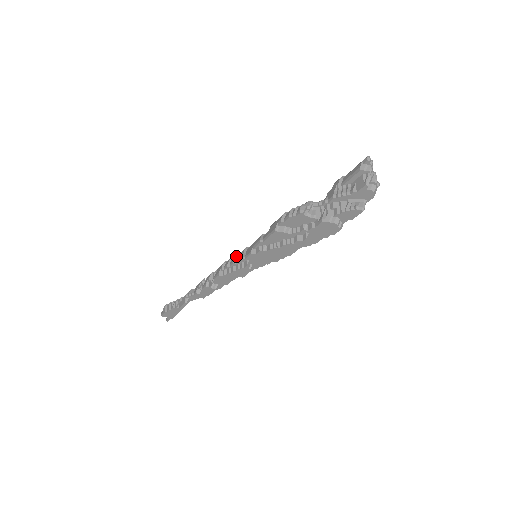
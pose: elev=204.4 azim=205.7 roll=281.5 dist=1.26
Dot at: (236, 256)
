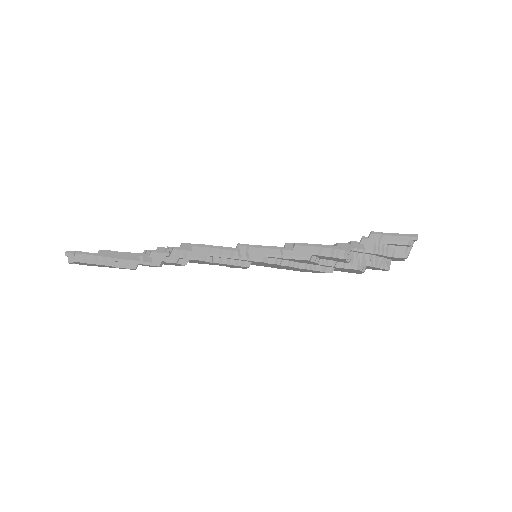
Dot at: (233, 249)
